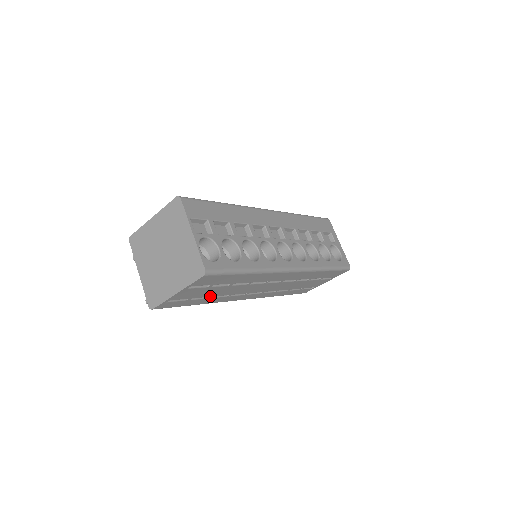
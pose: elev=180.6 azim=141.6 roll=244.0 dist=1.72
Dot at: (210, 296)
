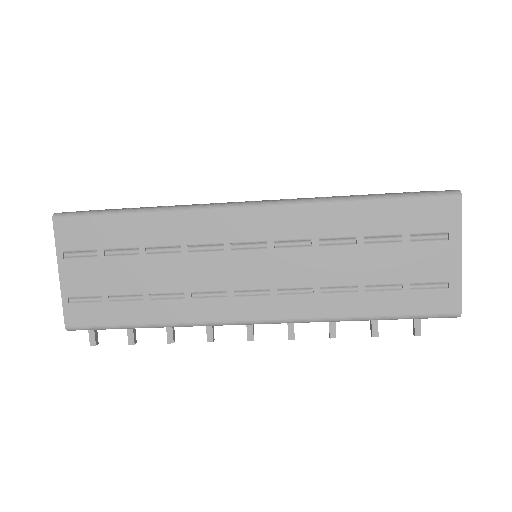
Dot at: (142, 293)
